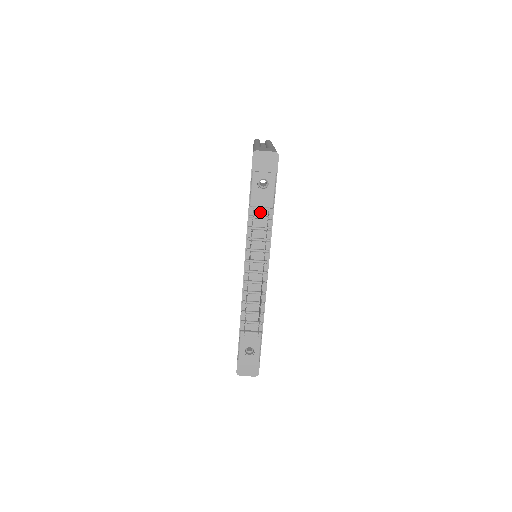
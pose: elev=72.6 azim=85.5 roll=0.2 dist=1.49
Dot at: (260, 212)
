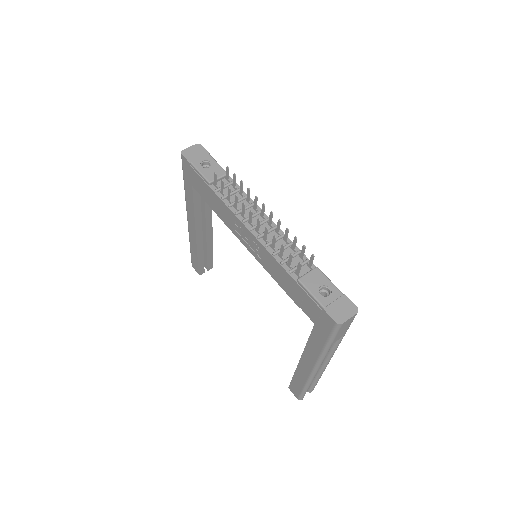
Dot at: occluded
